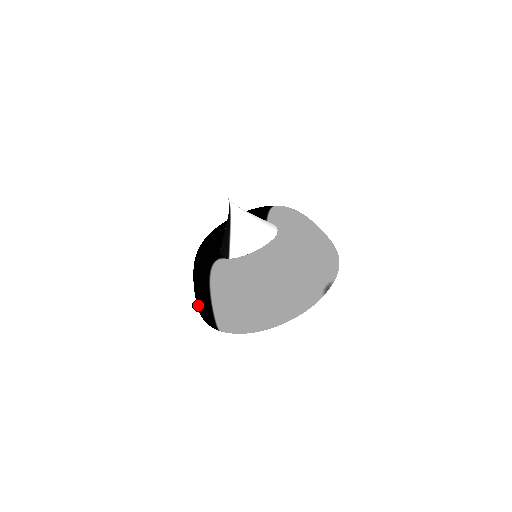
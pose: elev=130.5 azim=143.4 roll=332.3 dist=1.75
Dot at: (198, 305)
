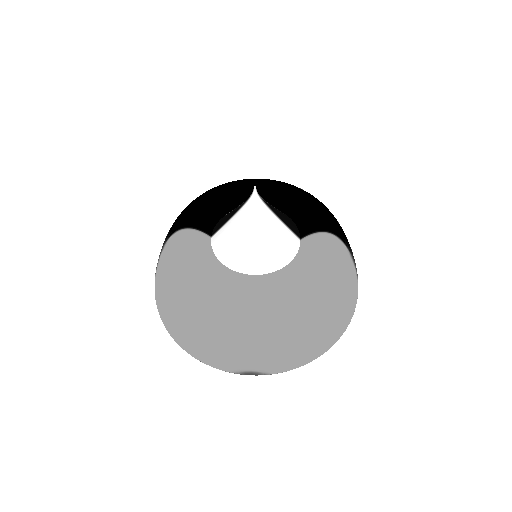
Dot at: occluded
